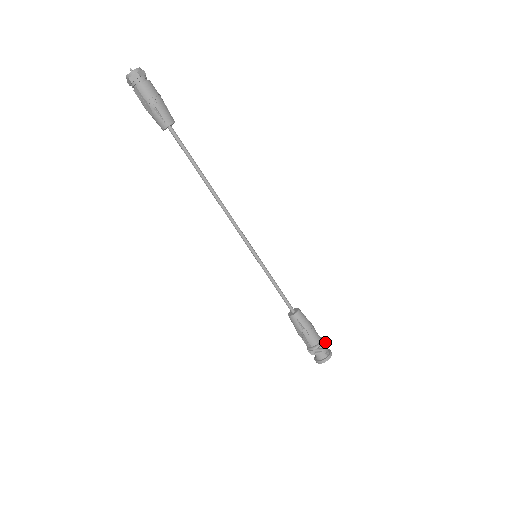
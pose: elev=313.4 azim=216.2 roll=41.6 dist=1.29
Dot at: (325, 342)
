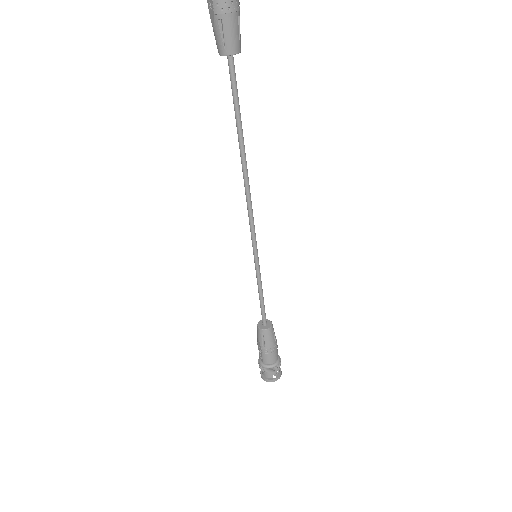
Dot at: (280, 365)
